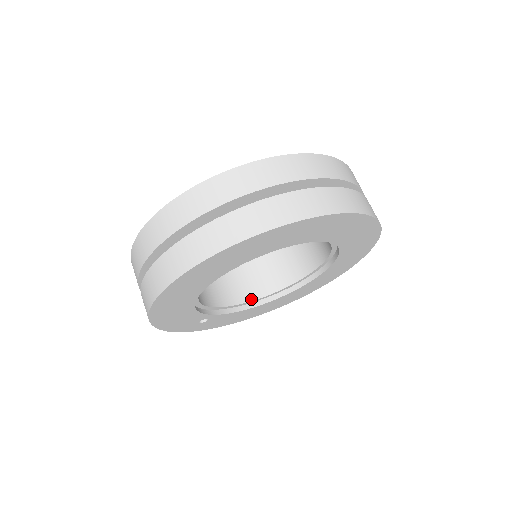
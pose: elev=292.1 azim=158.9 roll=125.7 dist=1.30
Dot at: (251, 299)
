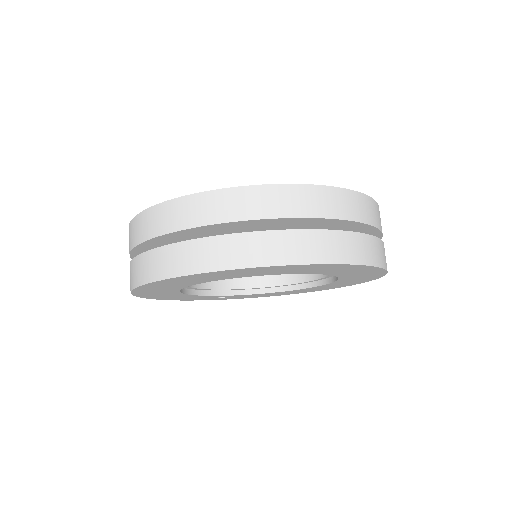
Dot at: (273, 284)
